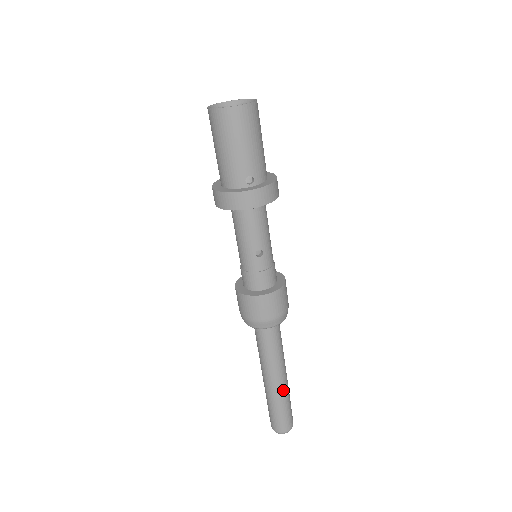
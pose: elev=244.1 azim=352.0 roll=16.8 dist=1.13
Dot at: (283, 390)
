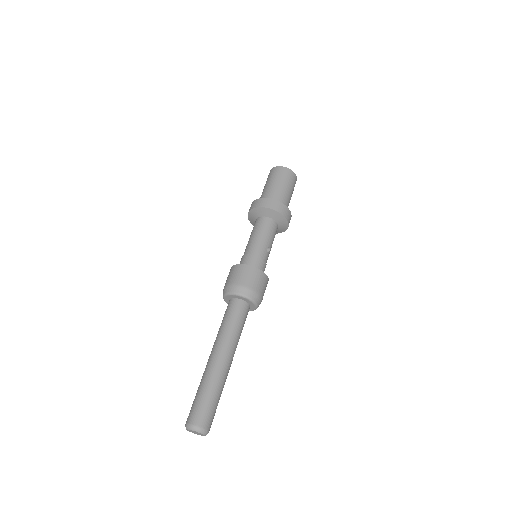
Dot at: occluded
